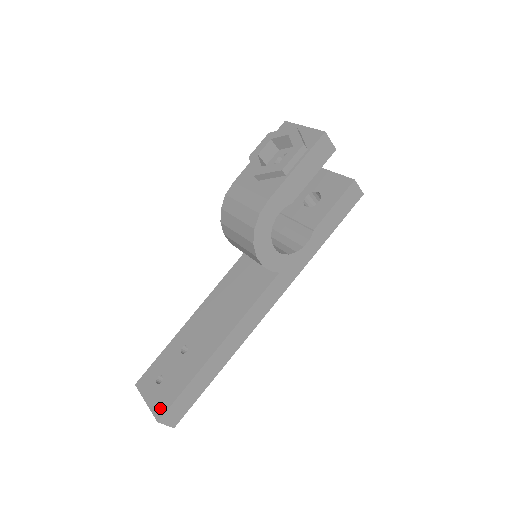
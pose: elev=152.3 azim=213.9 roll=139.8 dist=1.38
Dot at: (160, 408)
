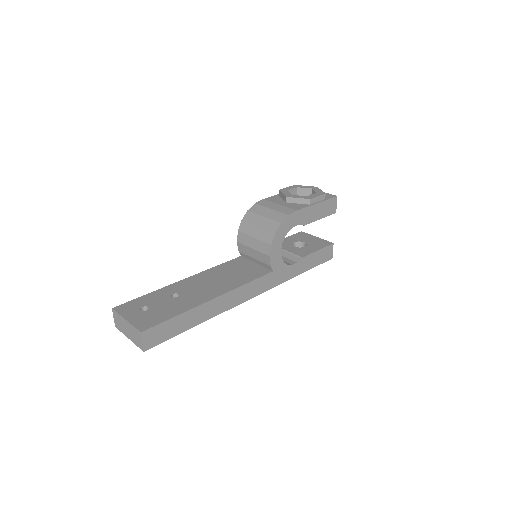
Dot at: (145, 324)
